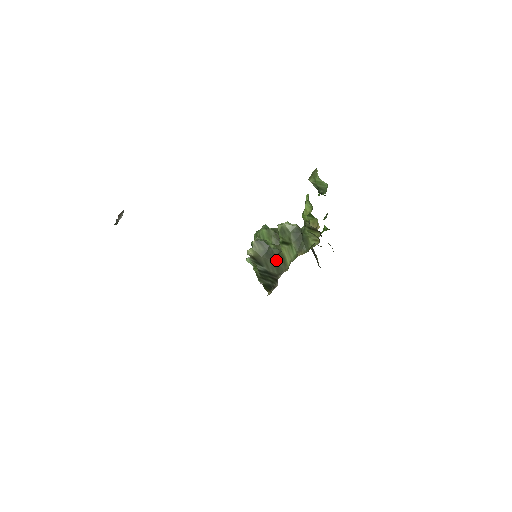
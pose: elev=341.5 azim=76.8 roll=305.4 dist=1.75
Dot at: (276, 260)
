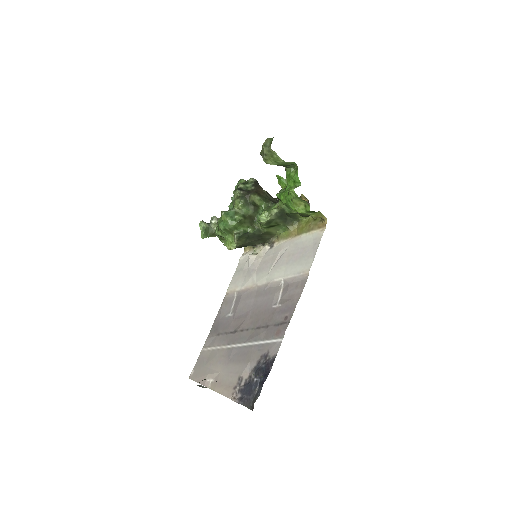
Dot at: (260, 237)
